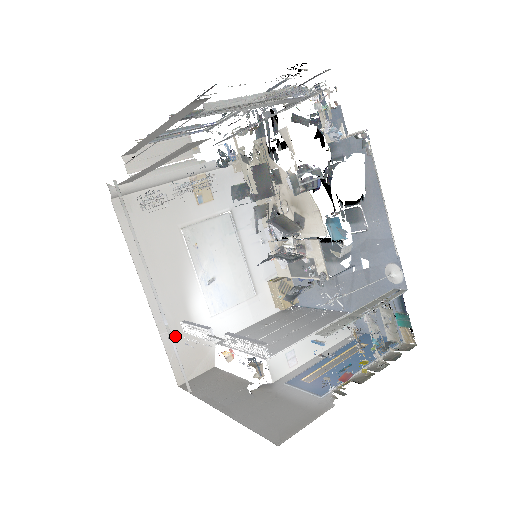
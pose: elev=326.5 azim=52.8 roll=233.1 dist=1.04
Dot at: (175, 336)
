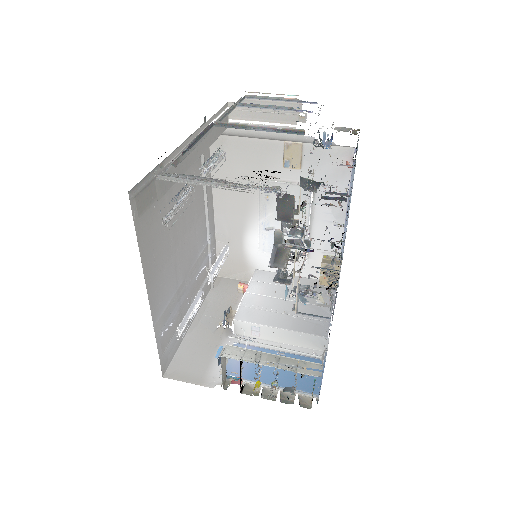
Dot at: occluded
